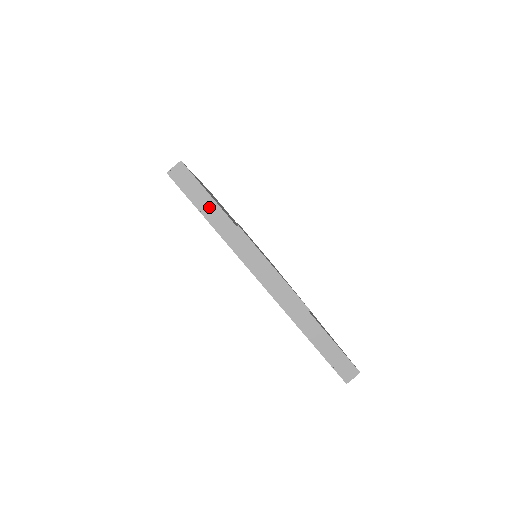
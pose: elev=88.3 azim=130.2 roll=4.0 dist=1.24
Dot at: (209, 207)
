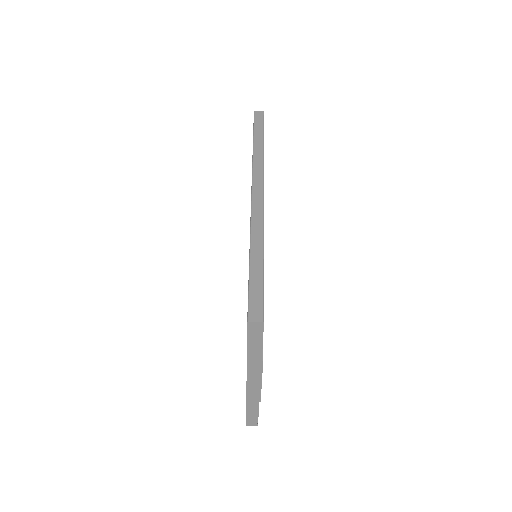
Dot at: (255, 347)
